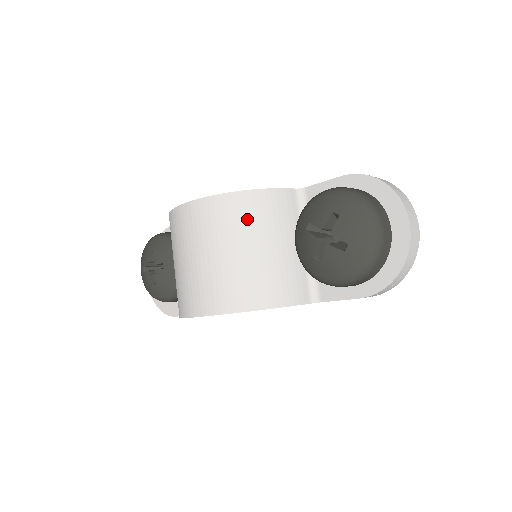
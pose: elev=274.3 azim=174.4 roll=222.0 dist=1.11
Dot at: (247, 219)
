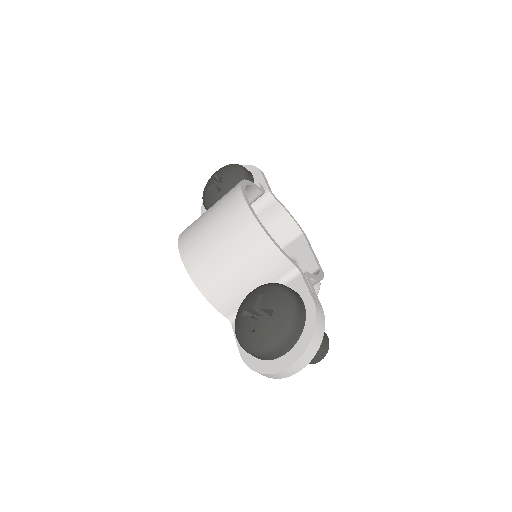
Dot at: (249, 248)
